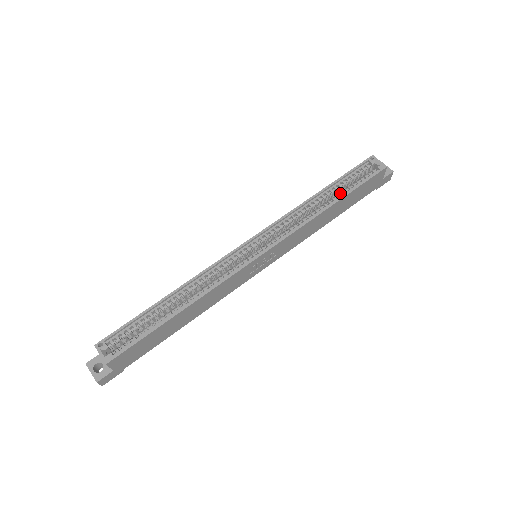
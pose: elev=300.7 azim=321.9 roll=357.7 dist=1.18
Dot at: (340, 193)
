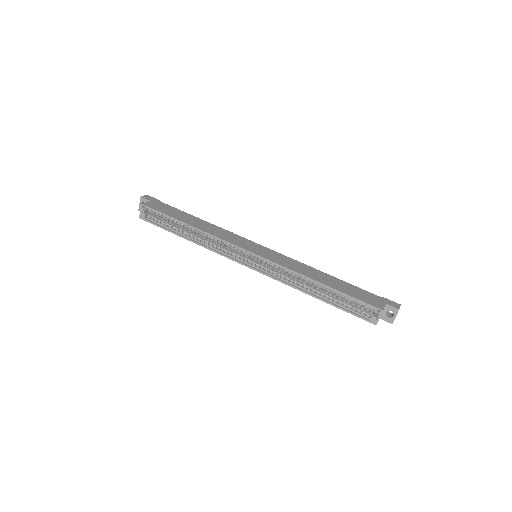
Dot at: (331, 298)
